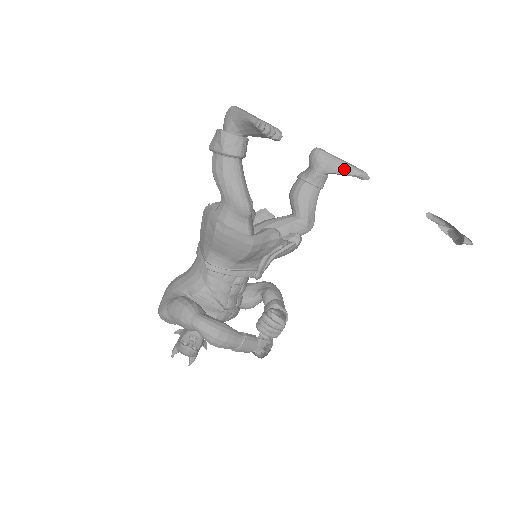
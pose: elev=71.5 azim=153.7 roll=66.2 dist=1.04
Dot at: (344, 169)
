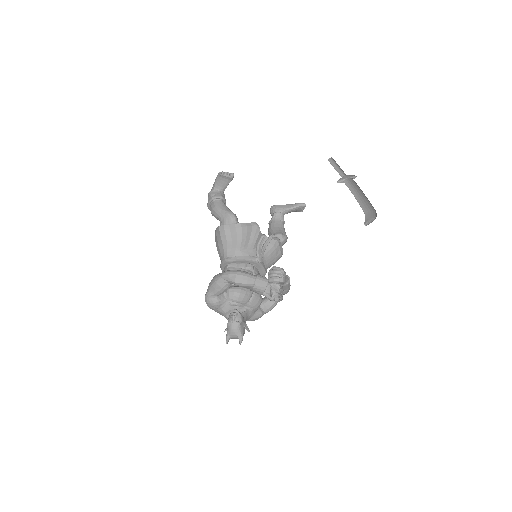
Dot at: (290, 206)
